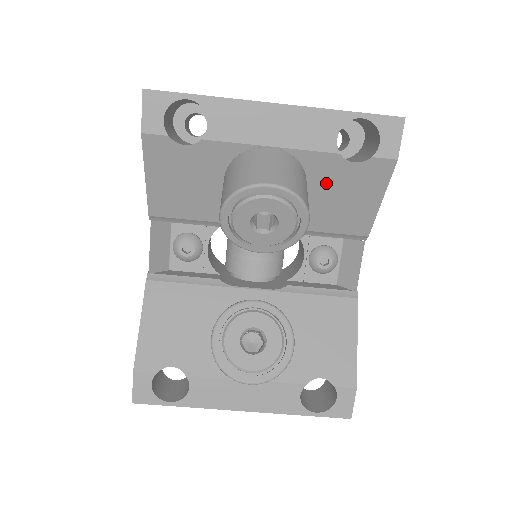
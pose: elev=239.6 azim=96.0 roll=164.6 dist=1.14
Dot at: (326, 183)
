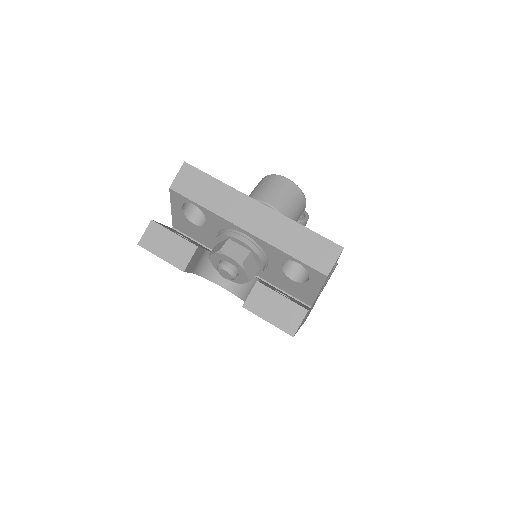
Dot at: occluded
